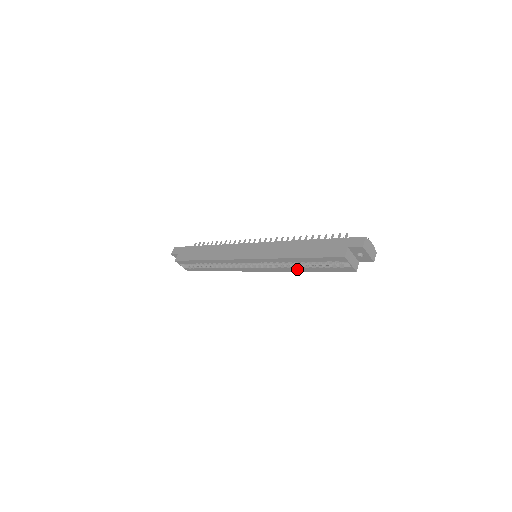
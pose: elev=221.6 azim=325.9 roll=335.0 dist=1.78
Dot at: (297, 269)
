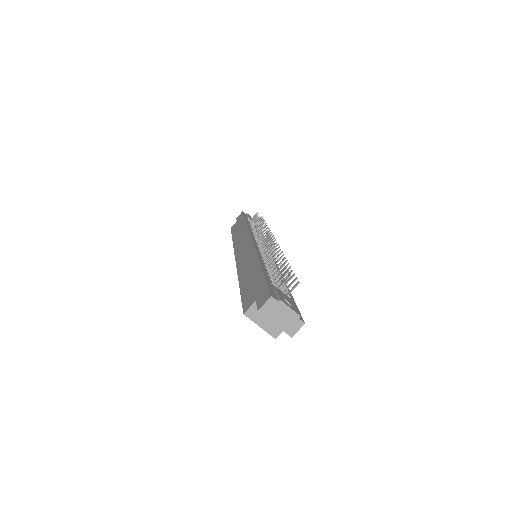
Dot at: occluded
